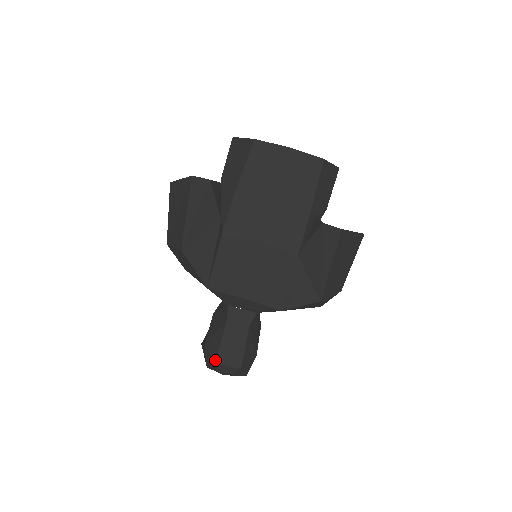
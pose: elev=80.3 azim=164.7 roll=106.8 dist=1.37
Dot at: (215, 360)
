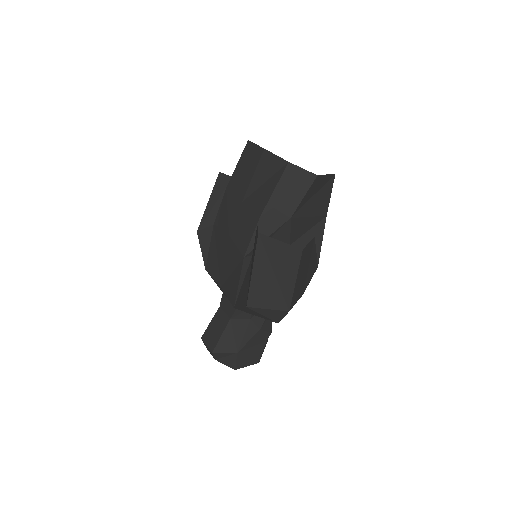
Dot at: (202, 336)
